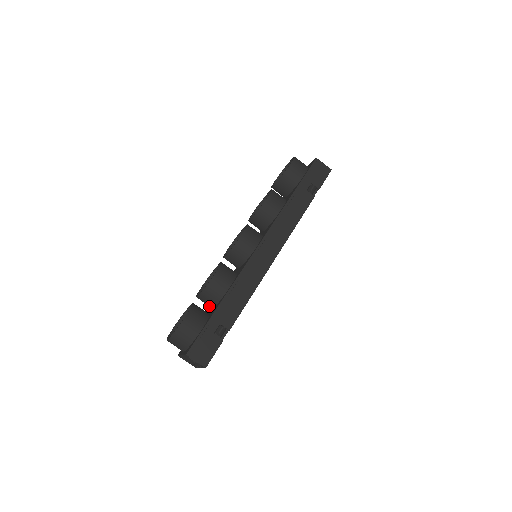
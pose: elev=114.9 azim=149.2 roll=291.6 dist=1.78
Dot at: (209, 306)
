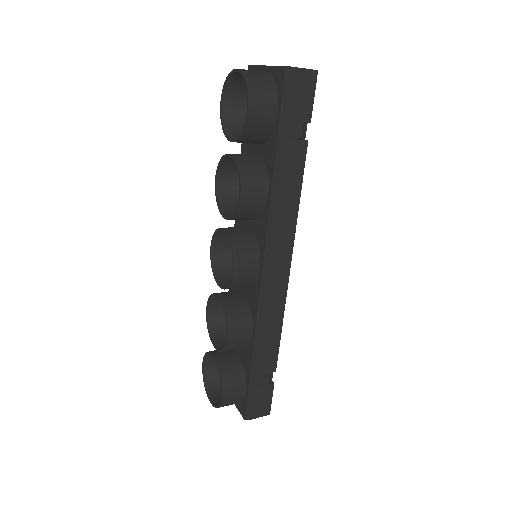
Dot at: occluded
